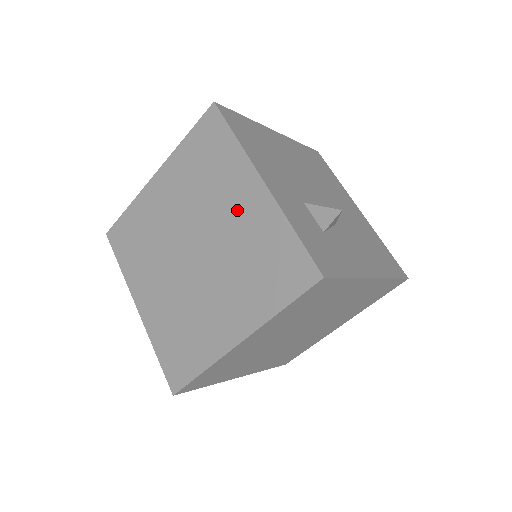
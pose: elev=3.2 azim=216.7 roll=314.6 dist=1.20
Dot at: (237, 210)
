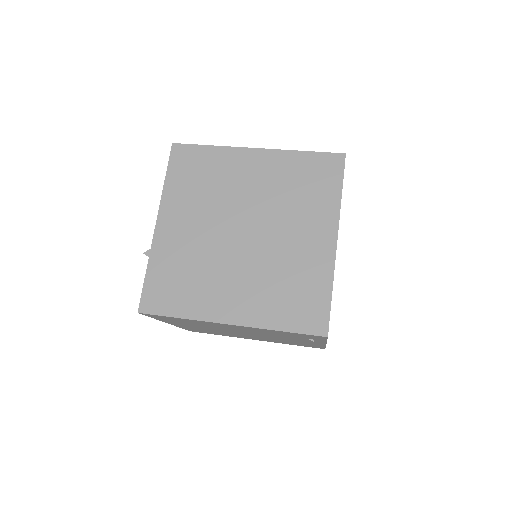
Dot at: (254, 177)
